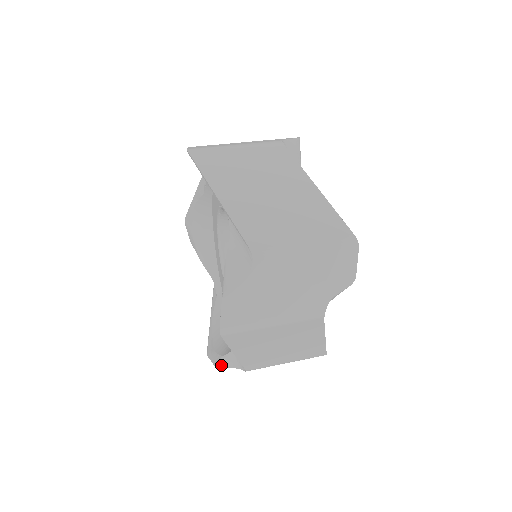
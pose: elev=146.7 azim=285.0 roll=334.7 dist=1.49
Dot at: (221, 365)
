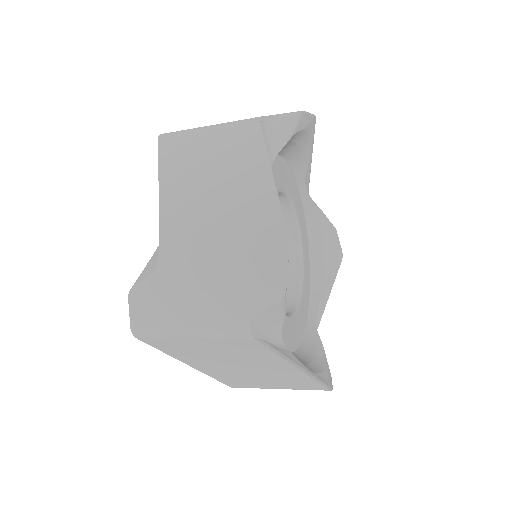
Dot at: (137, 280)
